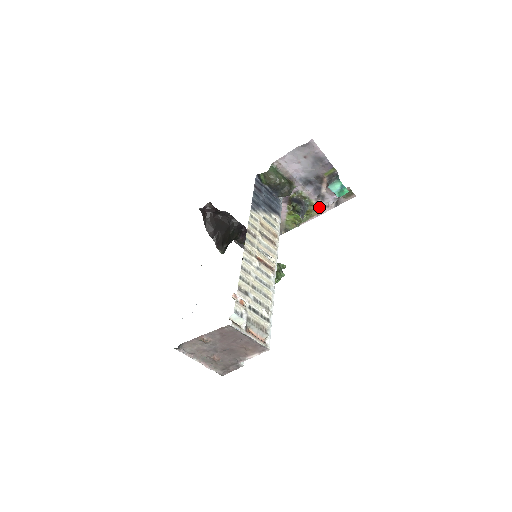
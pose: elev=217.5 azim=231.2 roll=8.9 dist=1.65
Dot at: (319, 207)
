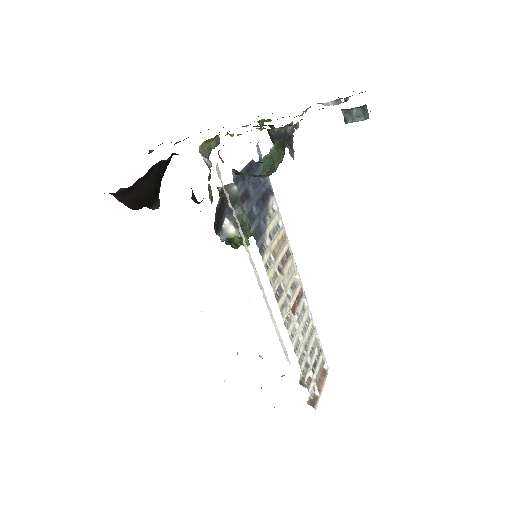
Dot at: (306, 111)
